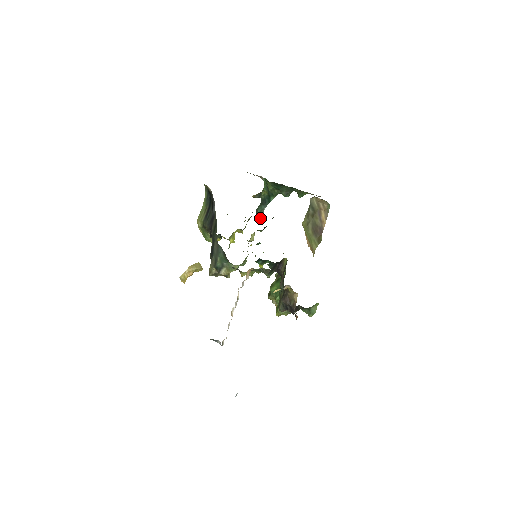
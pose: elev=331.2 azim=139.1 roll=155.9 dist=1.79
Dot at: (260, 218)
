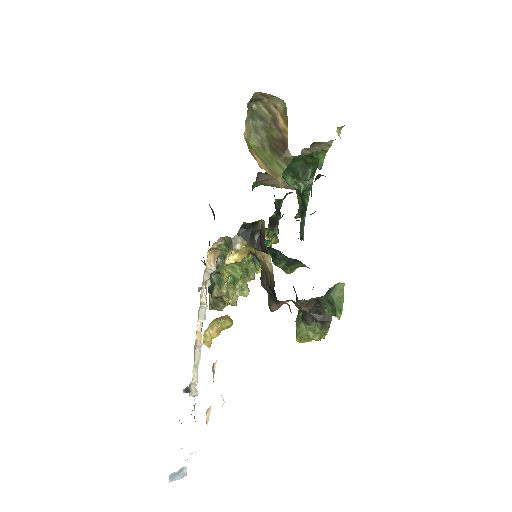
Dot at: (302, 236)
